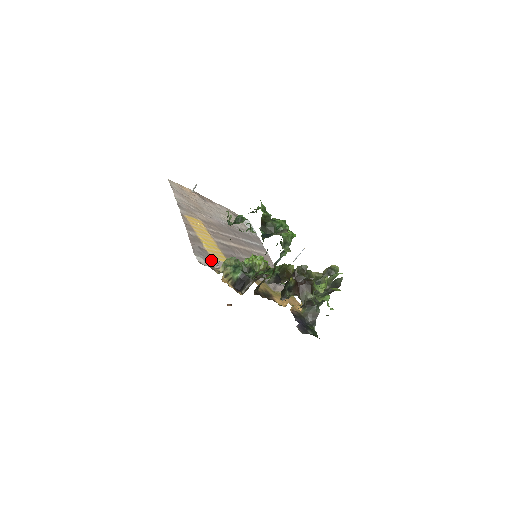
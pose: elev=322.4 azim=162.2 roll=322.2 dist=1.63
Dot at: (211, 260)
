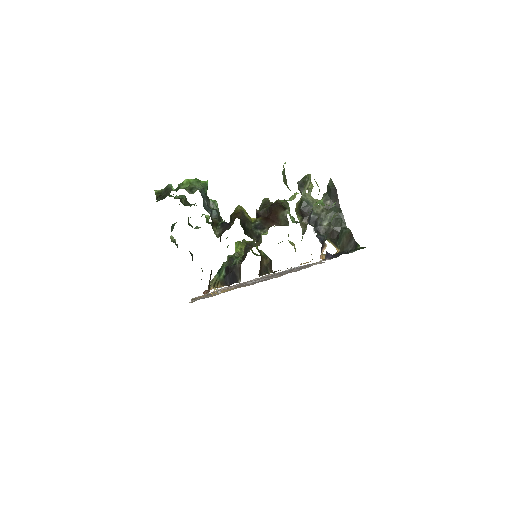
Dot at: occluded
